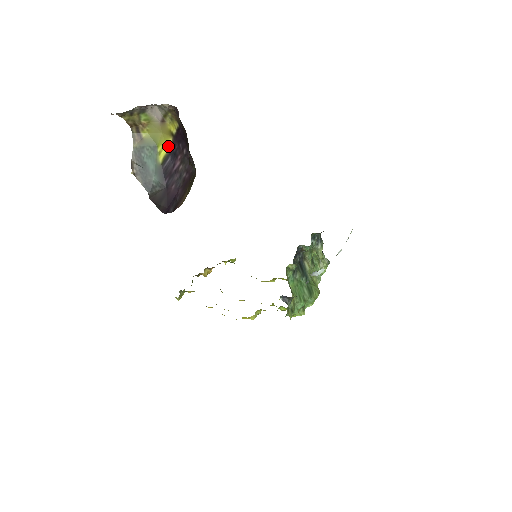
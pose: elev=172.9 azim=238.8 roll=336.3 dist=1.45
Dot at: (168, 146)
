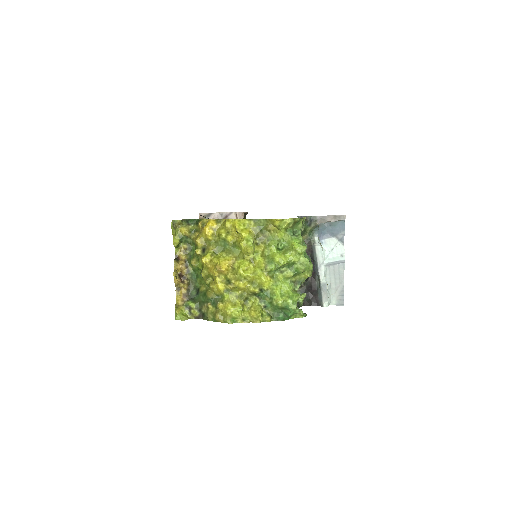
Dot at: occluded
